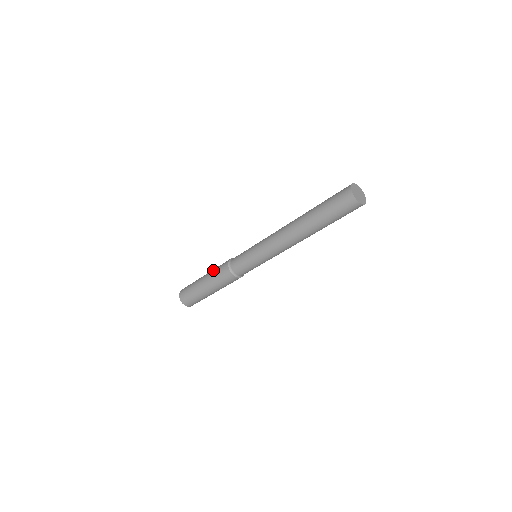
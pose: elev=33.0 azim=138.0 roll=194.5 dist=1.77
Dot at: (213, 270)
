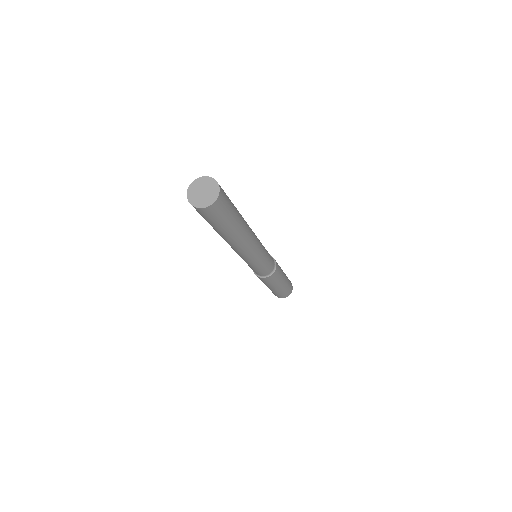
Dot at: occluded
